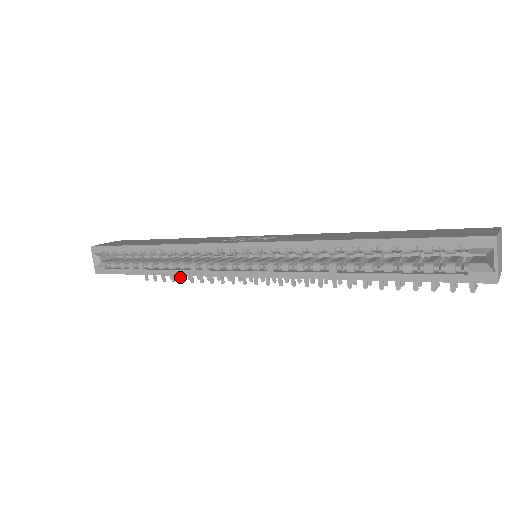
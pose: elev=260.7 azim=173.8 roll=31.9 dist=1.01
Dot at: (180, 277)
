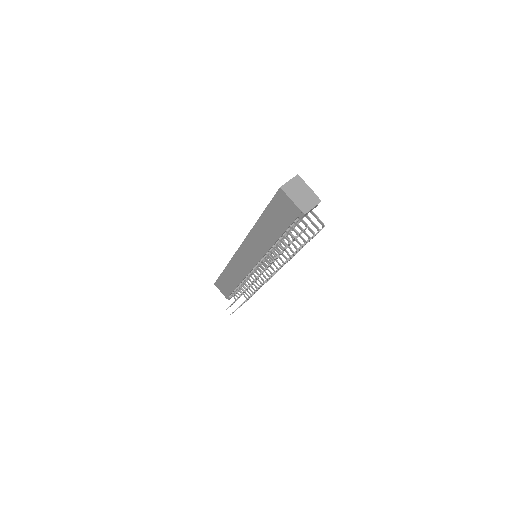
Dot at: occluded
